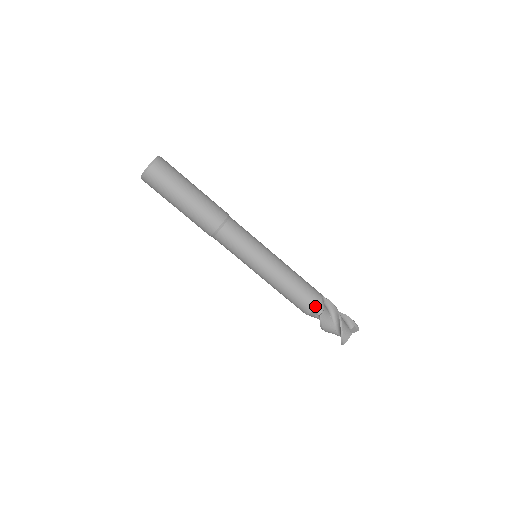
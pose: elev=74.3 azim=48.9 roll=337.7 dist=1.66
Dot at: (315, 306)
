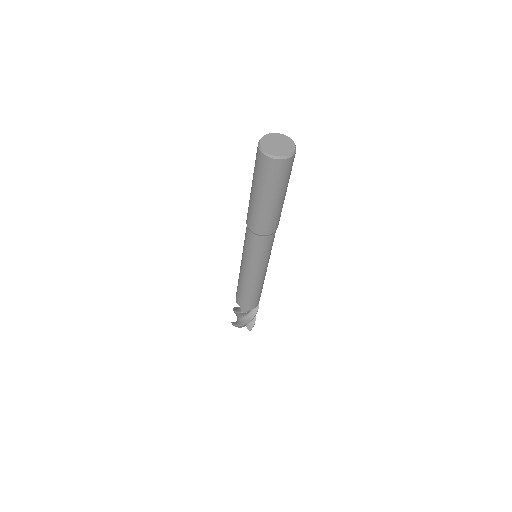
Dot at: (246, 308)
